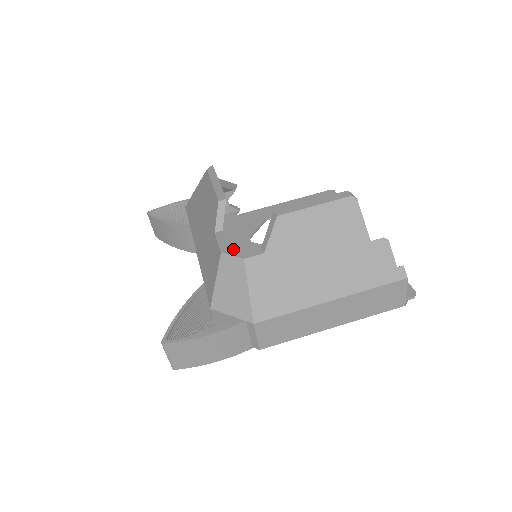
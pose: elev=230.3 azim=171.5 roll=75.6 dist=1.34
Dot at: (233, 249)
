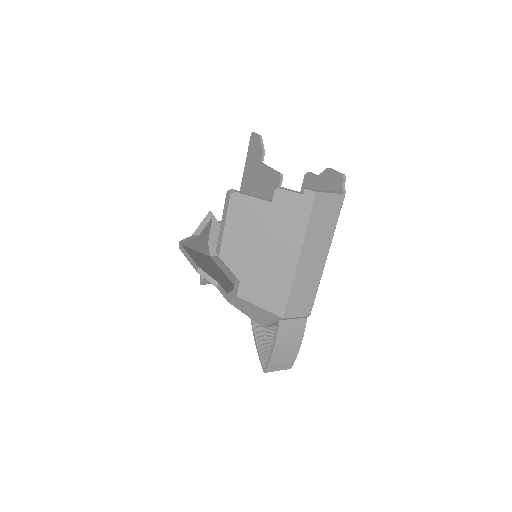
Dot at: (229, 293)
